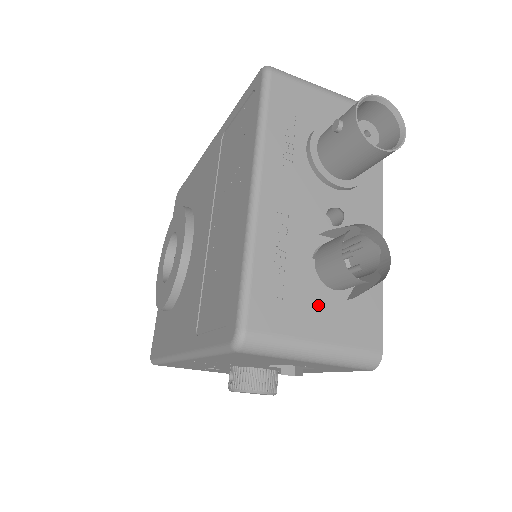
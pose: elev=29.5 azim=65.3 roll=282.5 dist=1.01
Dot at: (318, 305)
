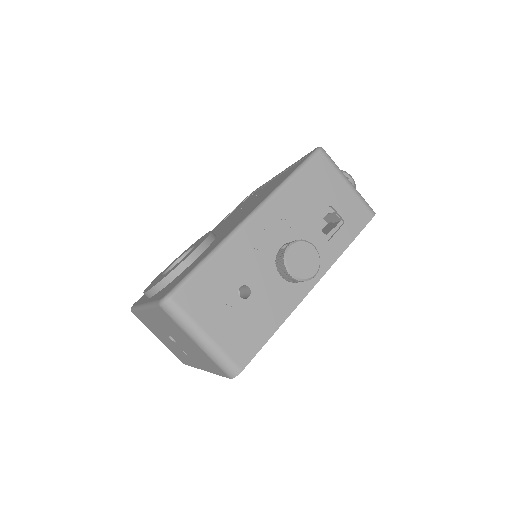
Dot at: occluded
